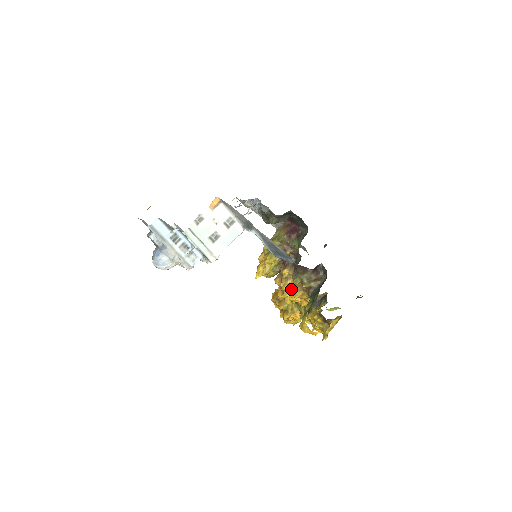
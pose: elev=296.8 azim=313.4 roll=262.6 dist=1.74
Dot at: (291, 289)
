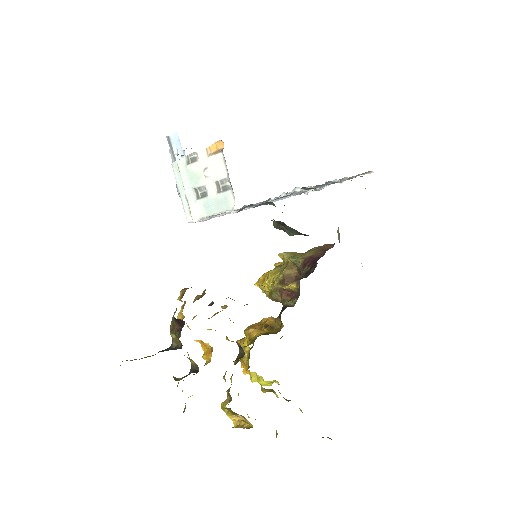
Dot at: occluded
